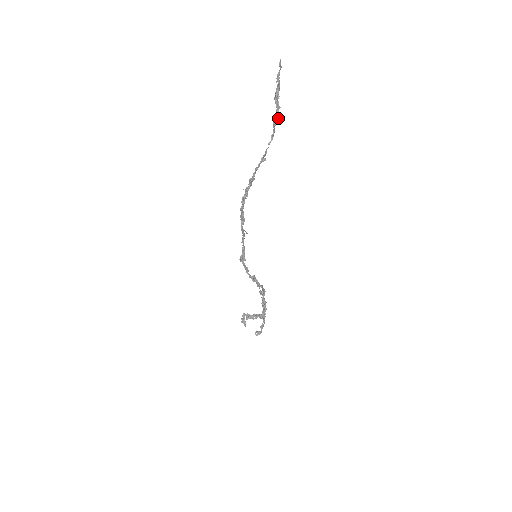
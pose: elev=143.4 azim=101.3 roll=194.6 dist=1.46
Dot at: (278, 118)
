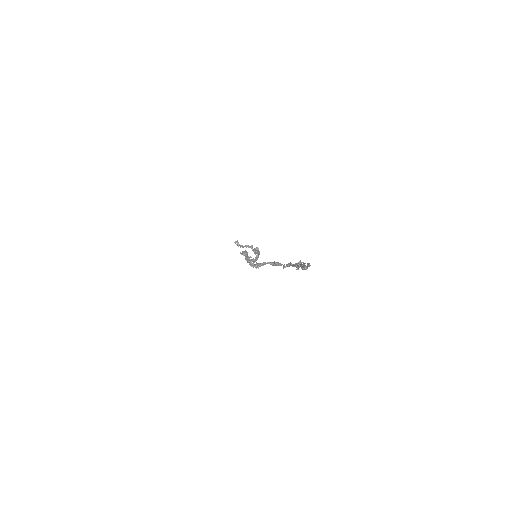
Dot at: occluded
